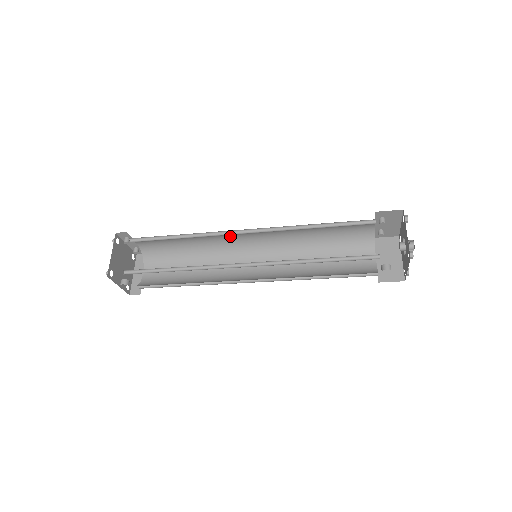
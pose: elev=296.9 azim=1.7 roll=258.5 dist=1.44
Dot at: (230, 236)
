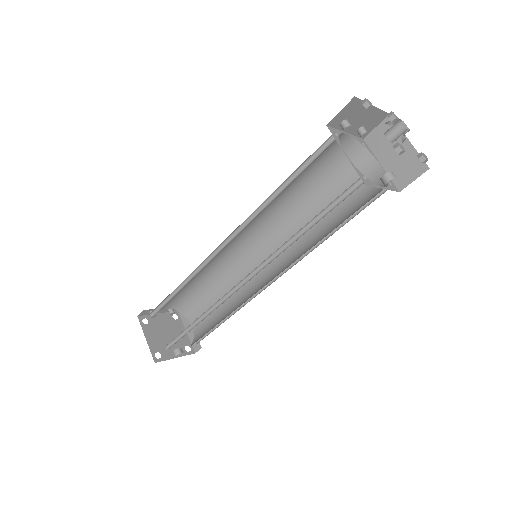
Dot at: (223, 251)
